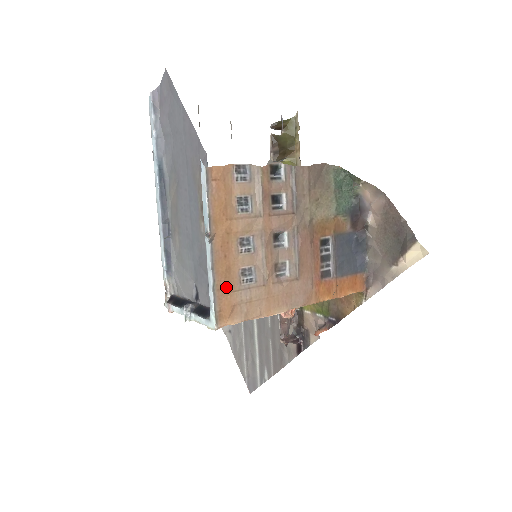
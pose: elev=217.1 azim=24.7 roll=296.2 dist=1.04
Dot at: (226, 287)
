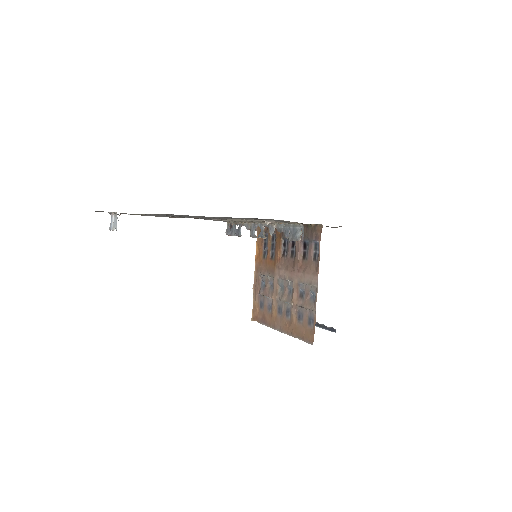
Dot at: occluded
